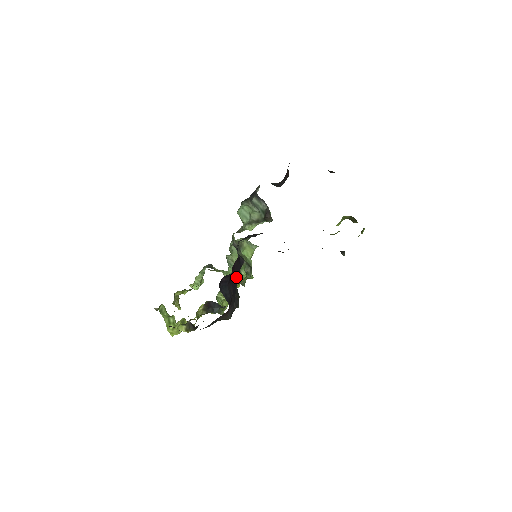
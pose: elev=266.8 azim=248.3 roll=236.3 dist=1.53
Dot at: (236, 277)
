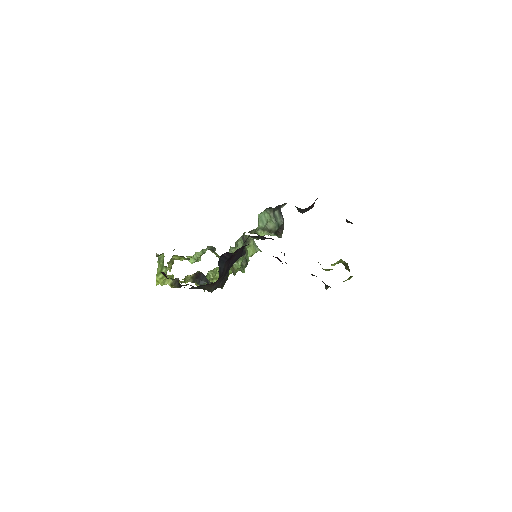
Dot at: (234, 262)
